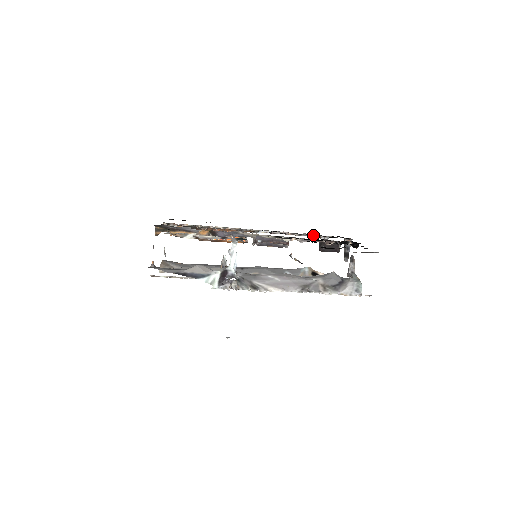
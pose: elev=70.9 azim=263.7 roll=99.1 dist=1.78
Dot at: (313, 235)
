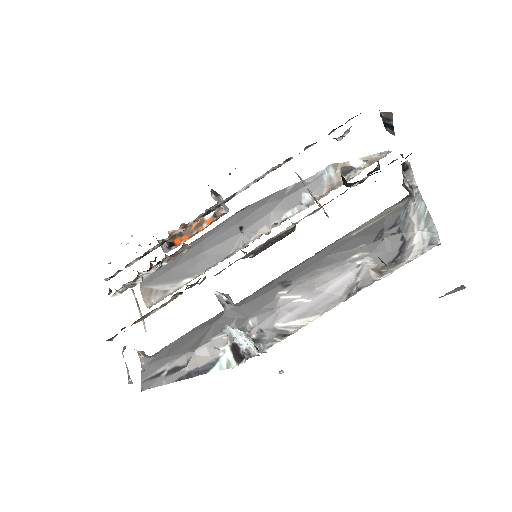
Dot at: occluded
